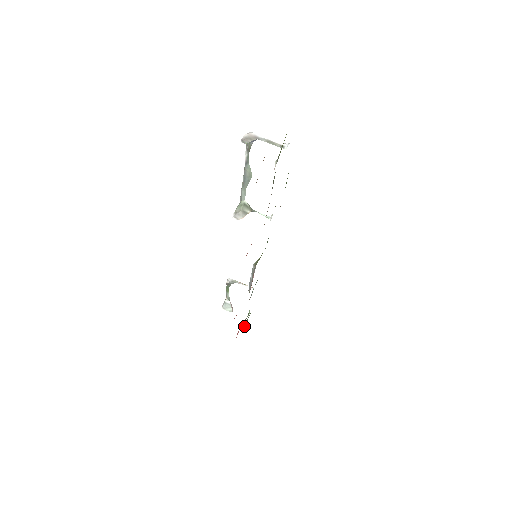
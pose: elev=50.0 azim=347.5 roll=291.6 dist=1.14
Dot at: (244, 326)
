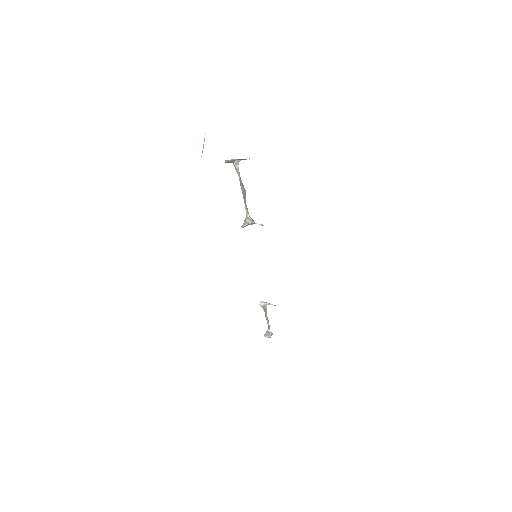
Dot at: occluded
